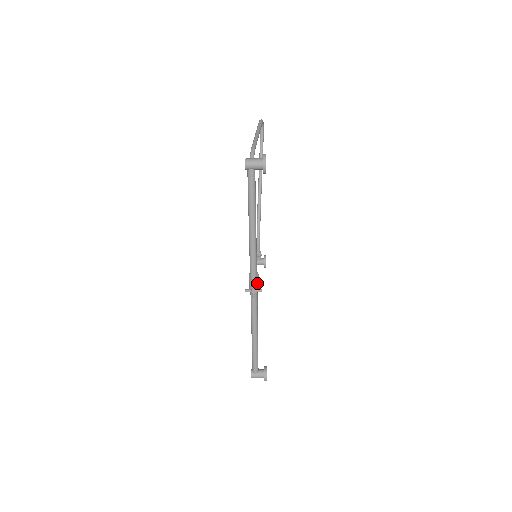
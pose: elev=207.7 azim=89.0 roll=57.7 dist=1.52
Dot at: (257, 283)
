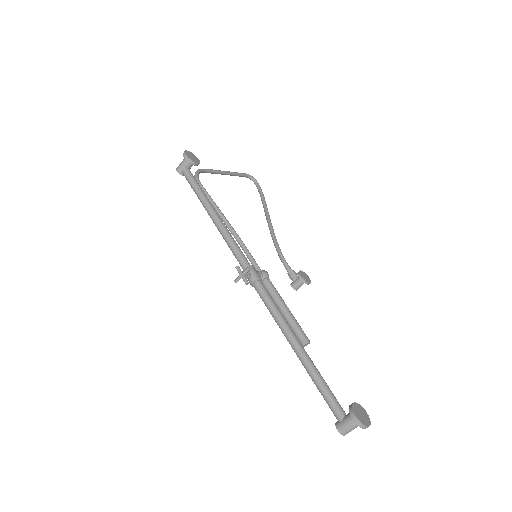
Dot at: (252, 271)
